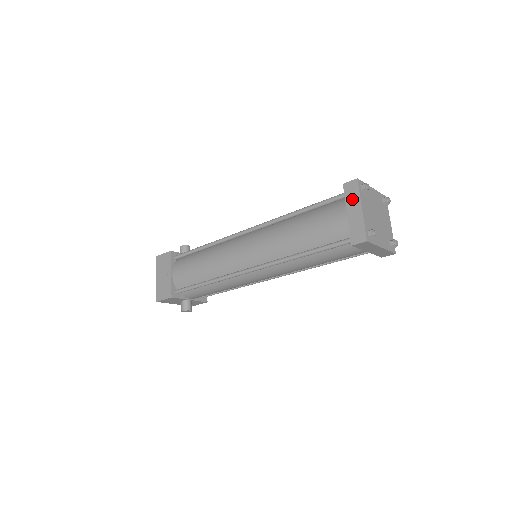
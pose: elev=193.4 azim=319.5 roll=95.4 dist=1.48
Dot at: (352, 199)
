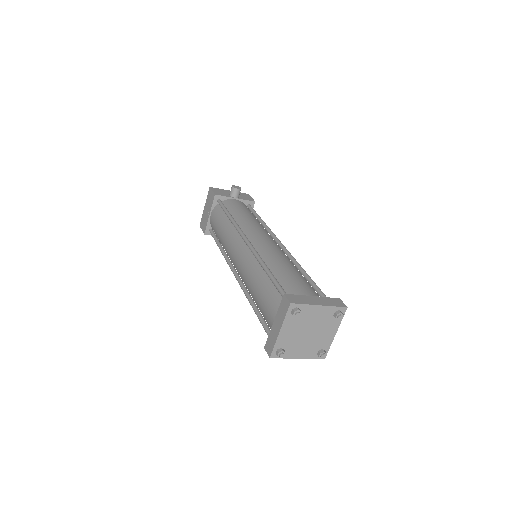
Dot at: (280, 315)
